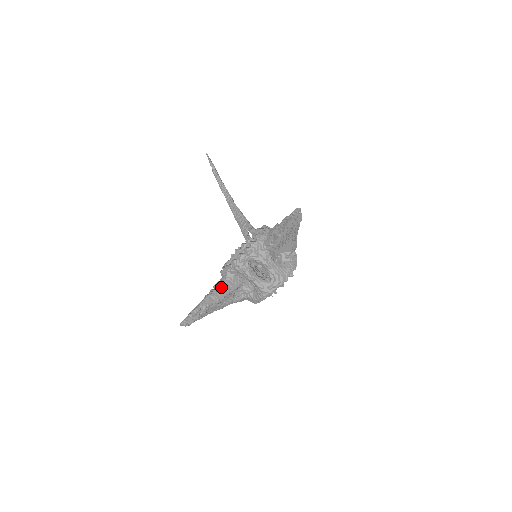
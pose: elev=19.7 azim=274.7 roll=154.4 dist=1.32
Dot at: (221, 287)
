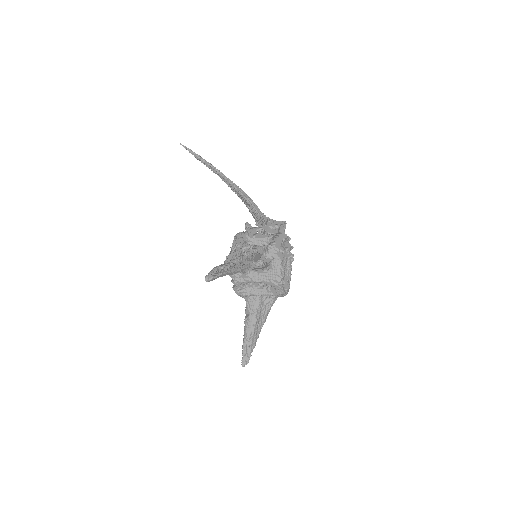
Dot at: (248, 313)
